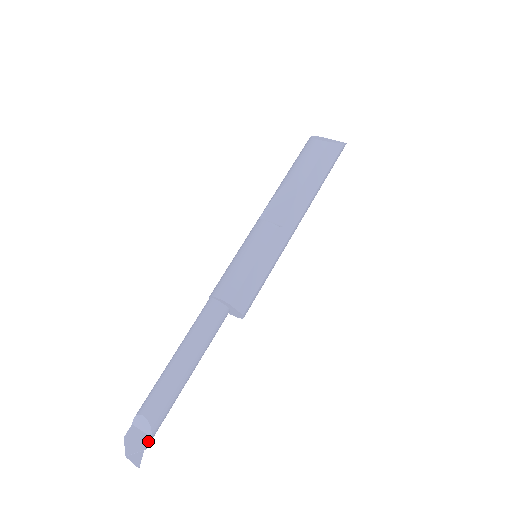
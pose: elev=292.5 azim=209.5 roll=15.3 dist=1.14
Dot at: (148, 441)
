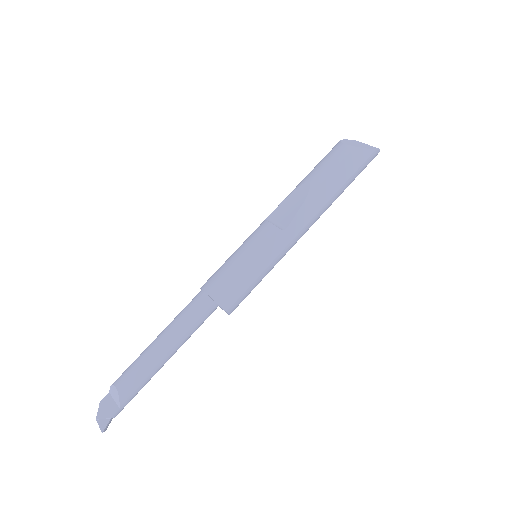
Dot at: (116, 411)
